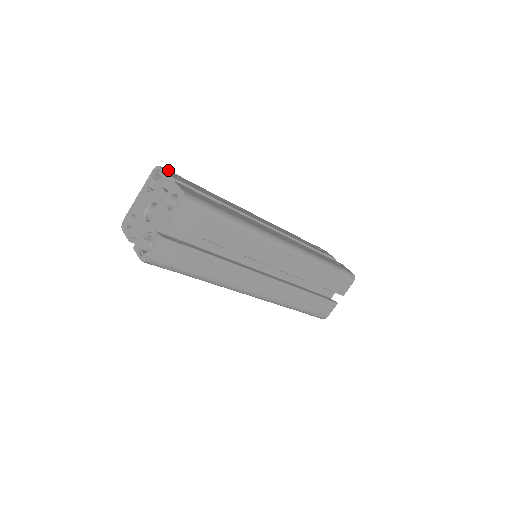
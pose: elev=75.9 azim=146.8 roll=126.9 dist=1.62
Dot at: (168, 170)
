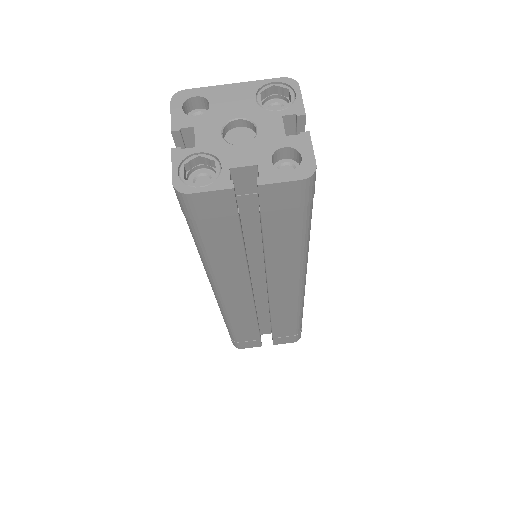
Dot at: occluded
